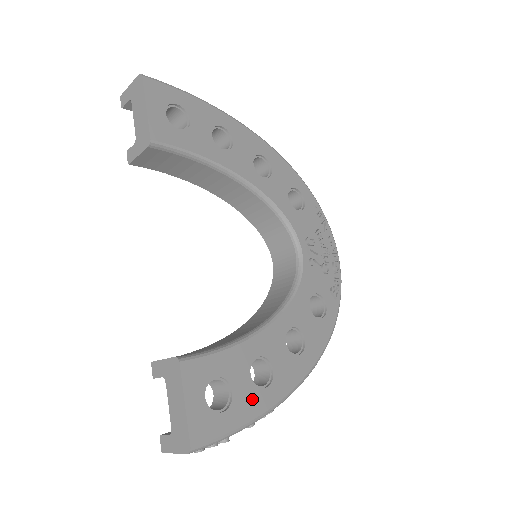
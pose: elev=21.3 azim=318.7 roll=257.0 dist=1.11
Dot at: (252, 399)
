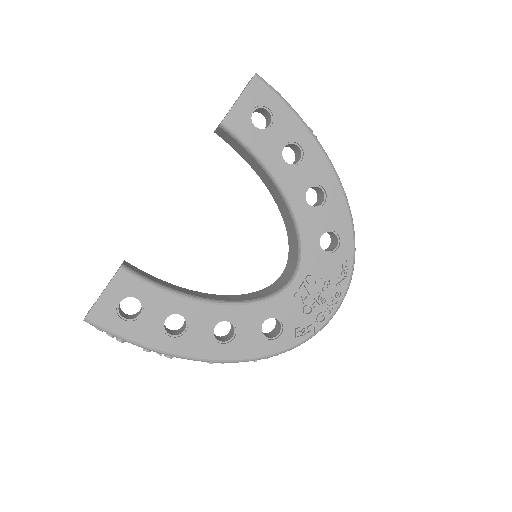
Dot at: (152, 333)
